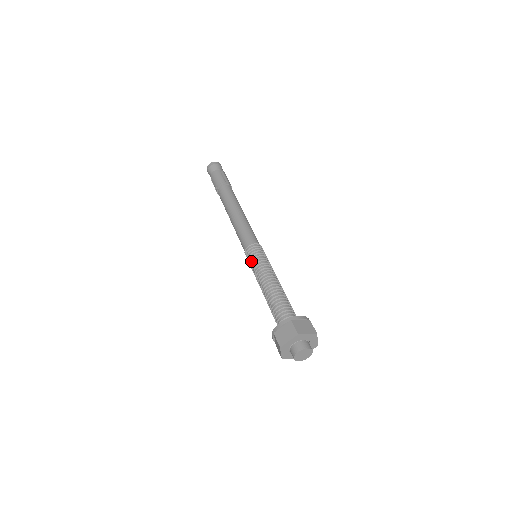
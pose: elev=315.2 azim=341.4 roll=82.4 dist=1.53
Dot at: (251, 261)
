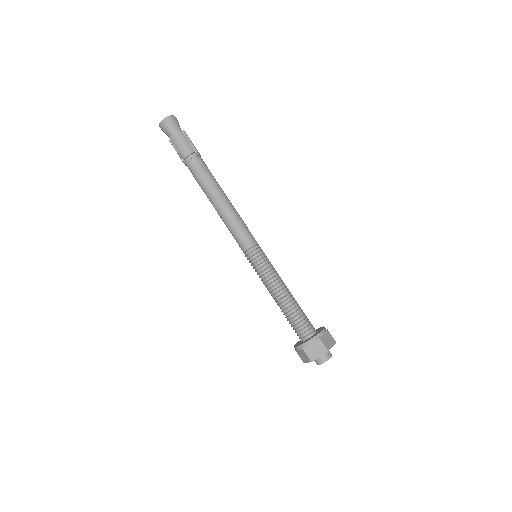
Dot at: (257, 266)
